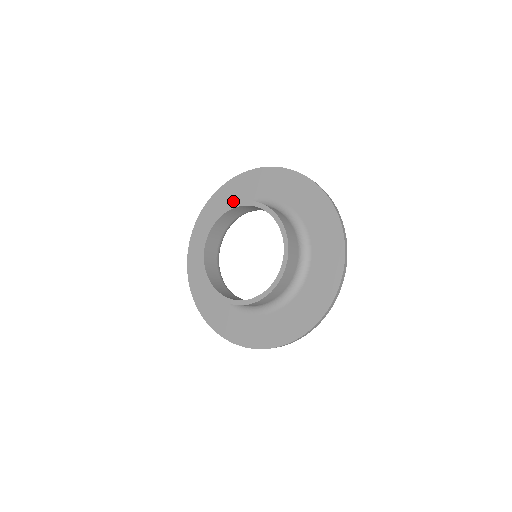
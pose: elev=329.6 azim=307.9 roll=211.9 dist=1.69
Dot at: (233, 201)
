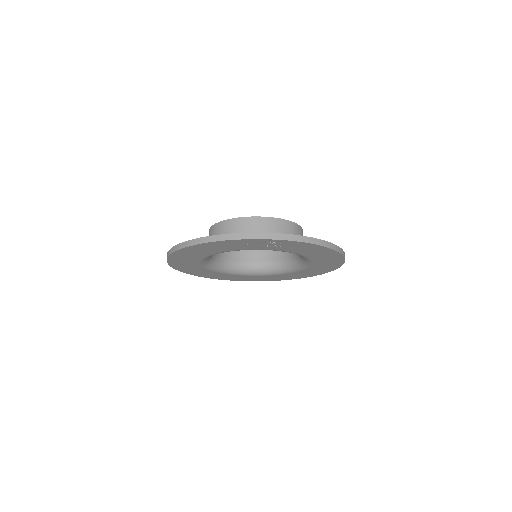
Dot at: occluded
